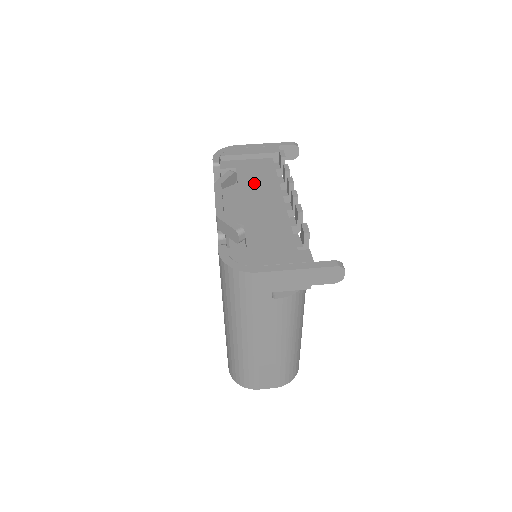
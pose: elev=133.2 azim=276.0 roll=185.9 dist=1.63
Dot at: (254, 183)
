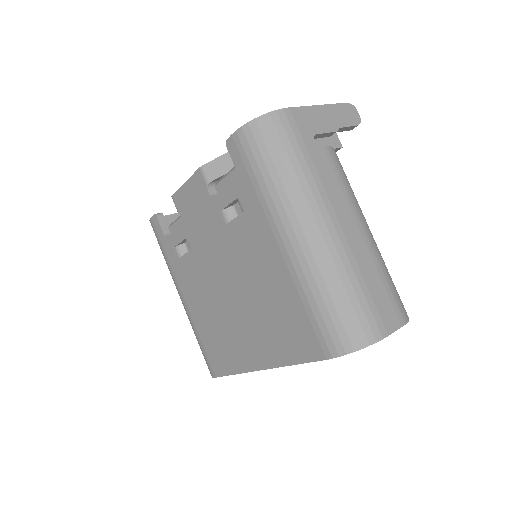
Dot at: occluded
